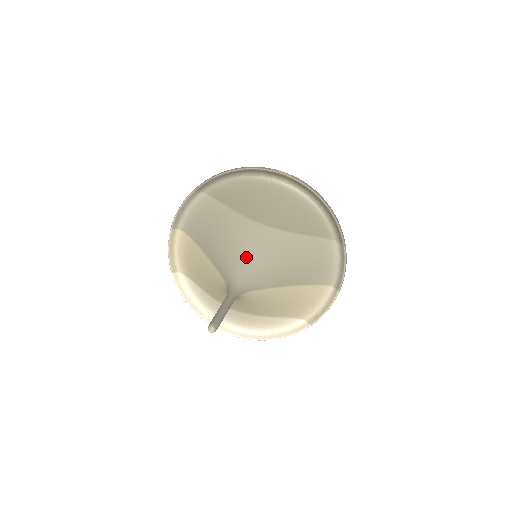
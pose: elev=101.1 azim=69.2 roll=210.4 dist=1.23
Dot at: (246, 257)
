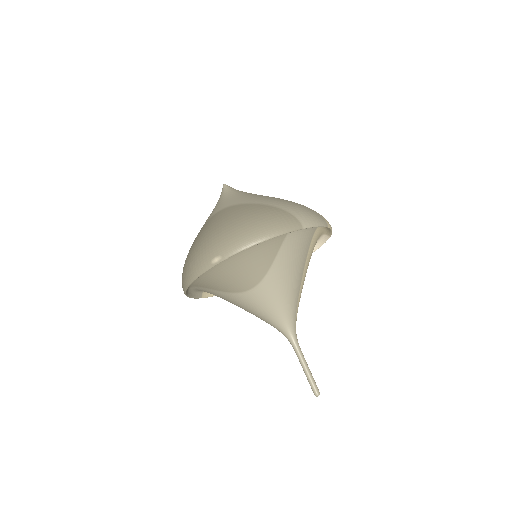
Dot at: (271, 315)
